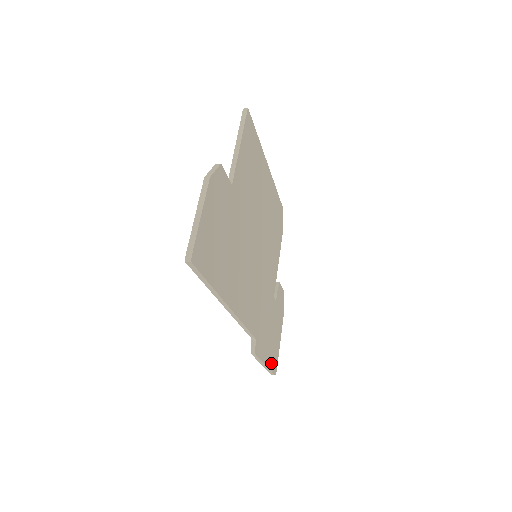
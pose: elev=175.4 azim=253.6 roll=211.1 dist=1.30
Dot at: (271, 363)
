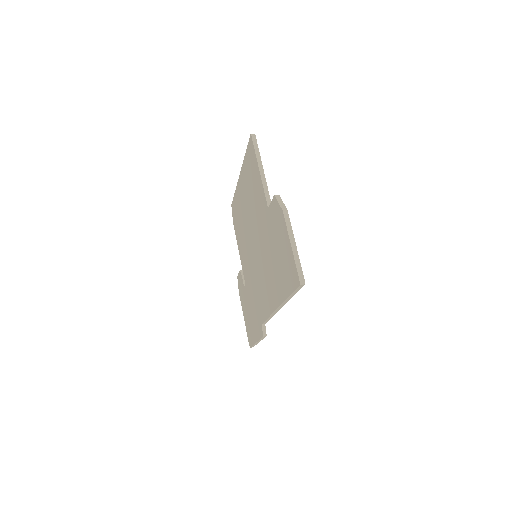
Dot at: occluded
